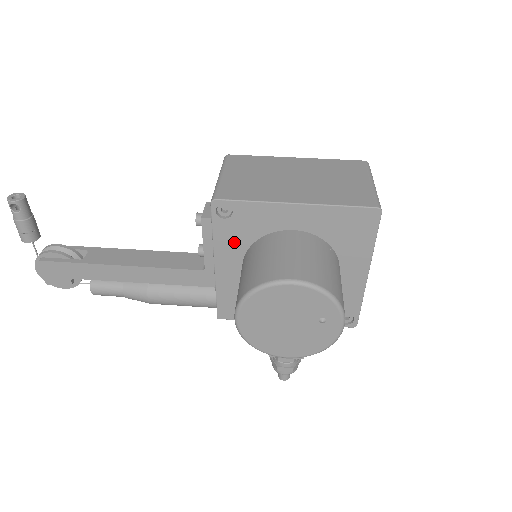
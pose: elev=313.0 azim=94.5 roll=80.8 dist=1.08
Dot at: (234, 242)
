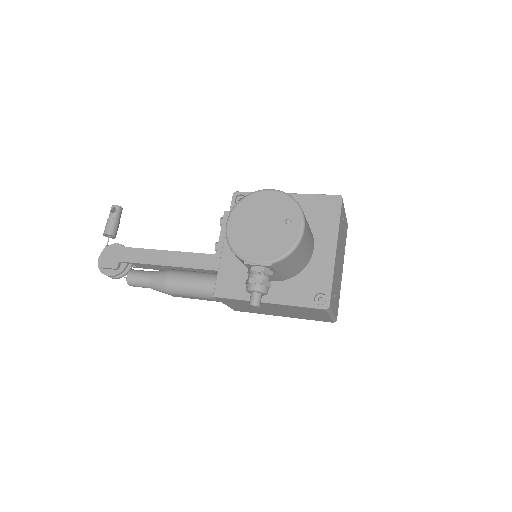
Dot at: occluded
